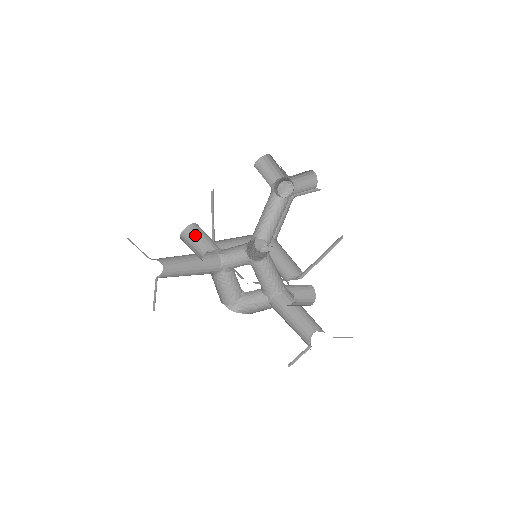
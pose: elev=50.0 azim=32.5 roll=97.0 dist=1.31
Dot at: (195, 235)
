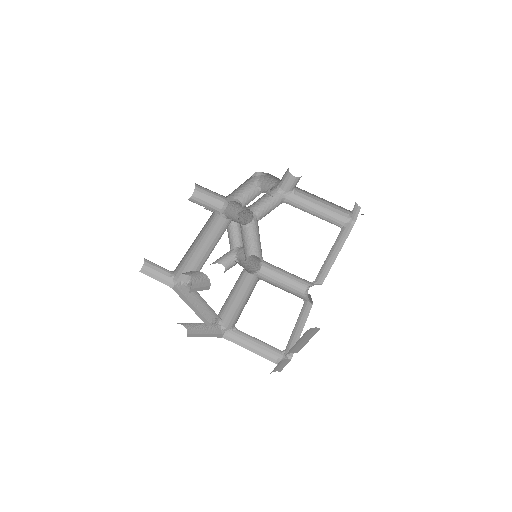
Dot at: (198, 204)
